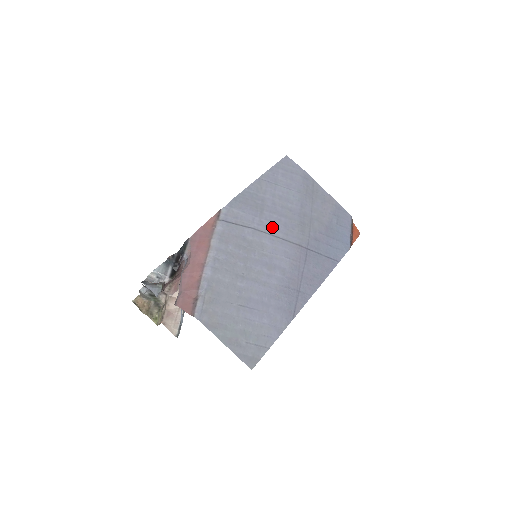
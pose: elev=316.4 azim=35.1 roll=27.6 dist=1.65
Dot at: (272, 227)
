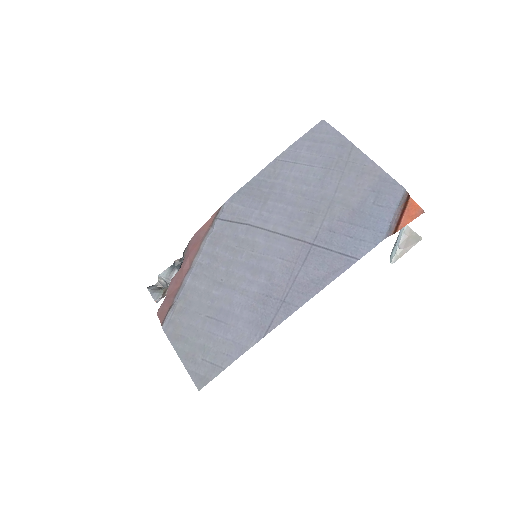
Dot at: (272, 220)
